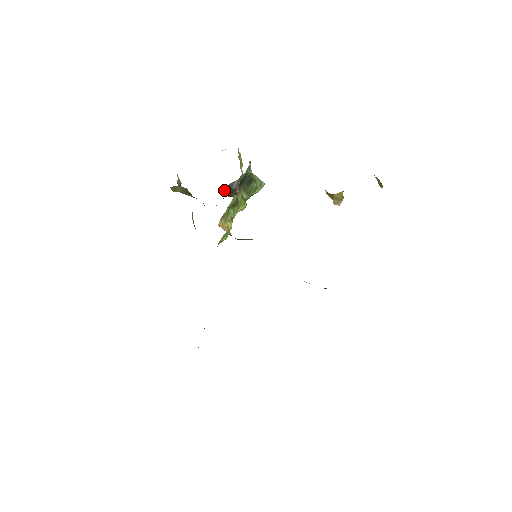
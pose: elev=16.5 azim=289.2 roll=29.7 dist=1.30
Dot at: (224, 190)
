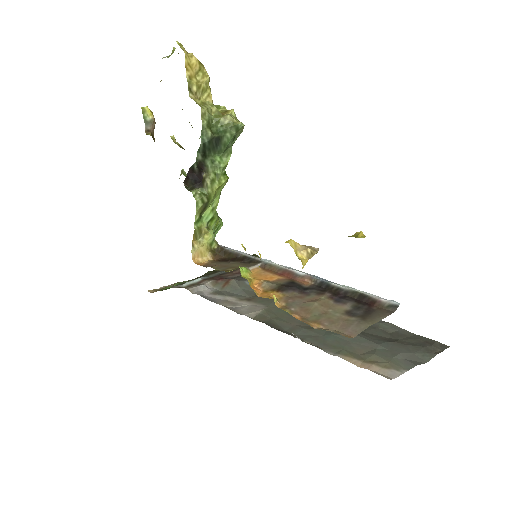
Dot at: (187, 180)
